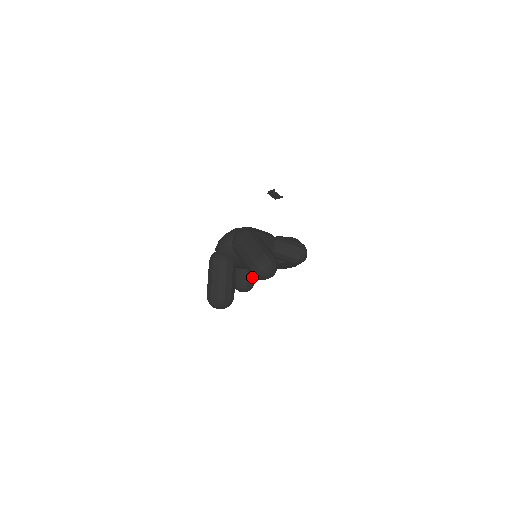
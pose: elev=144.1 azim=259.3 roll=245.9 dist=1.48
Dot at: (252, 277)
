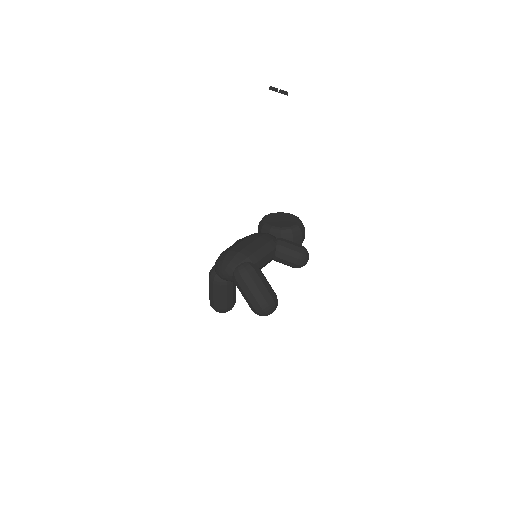
Dot at: occluded
